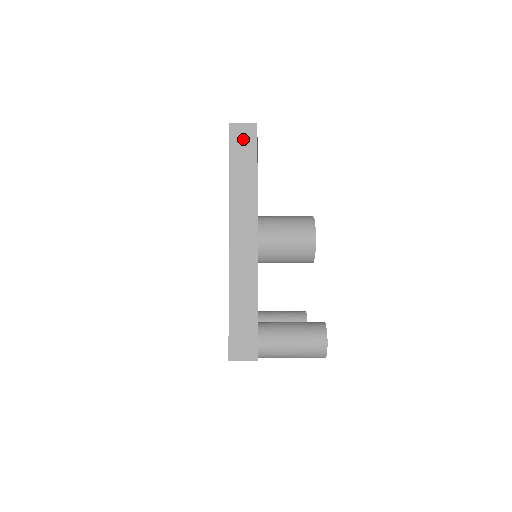
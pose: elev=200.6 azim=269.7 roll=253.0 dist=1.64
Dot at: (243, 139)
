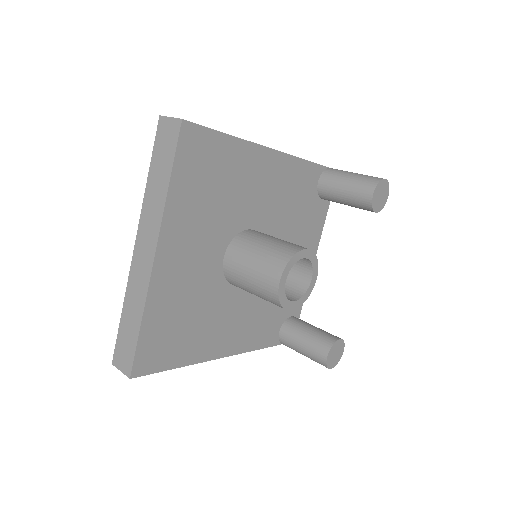
Dot at: occluded
